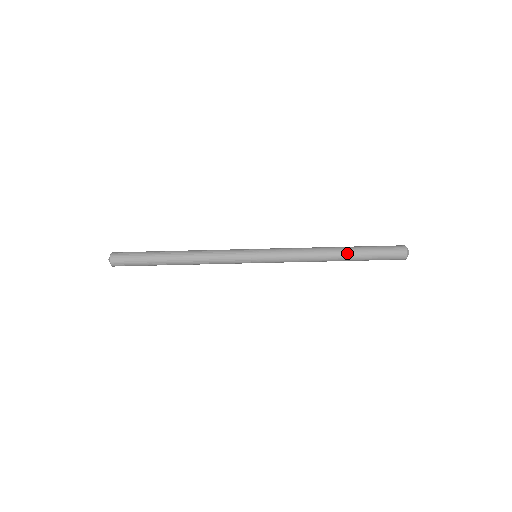
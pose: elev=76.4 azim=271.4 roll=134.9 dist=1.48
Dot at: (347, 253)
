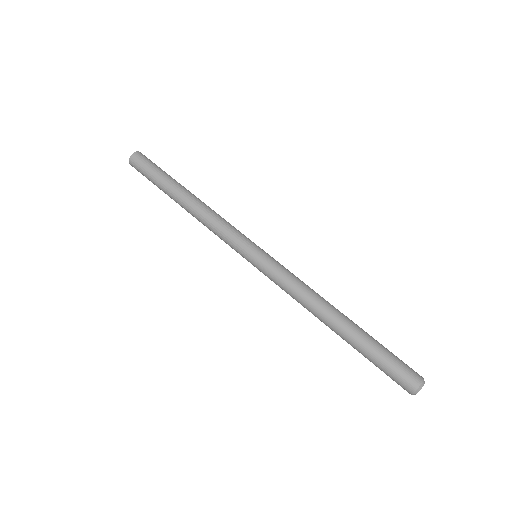
Dot at: (348, 329)
